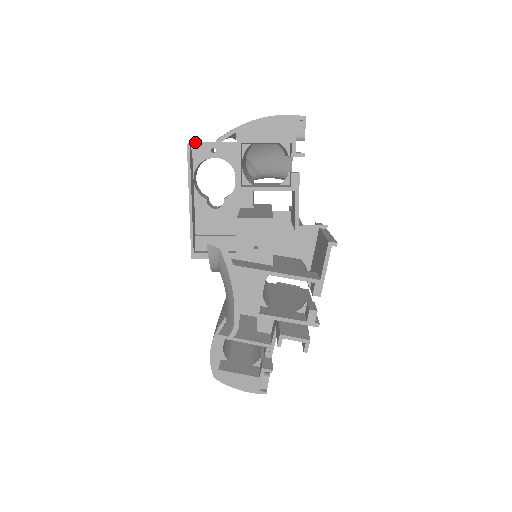
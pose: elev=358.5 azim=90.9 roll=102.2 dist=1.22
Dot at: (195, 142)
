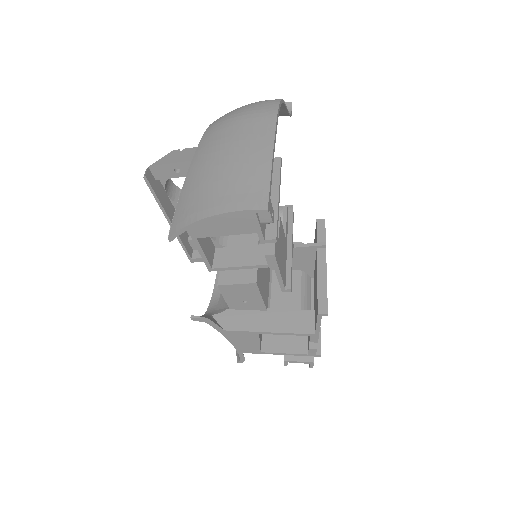
Dot at: (152, 166)
